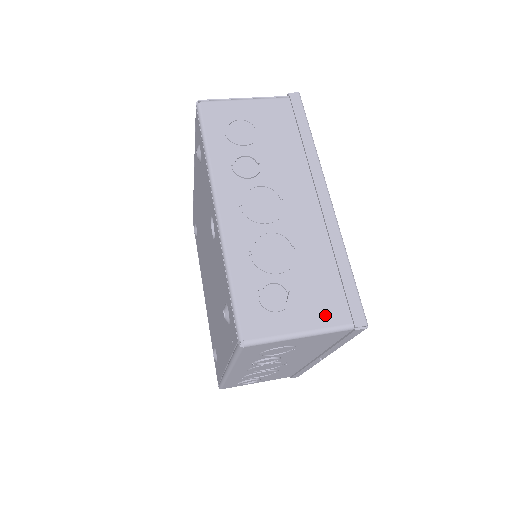
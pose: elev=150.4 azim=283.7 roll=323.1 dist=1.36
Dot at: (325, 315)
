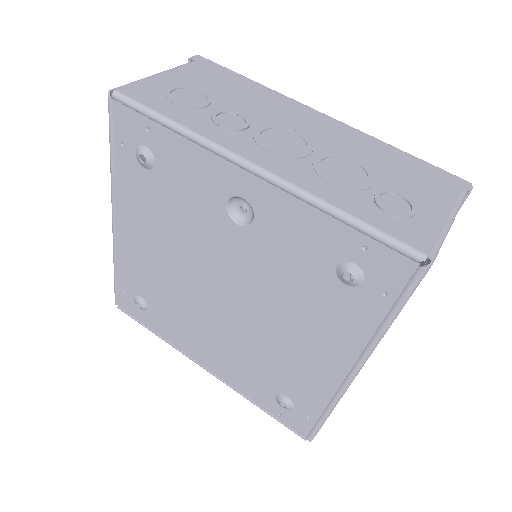
Dot at: (442, 195)
